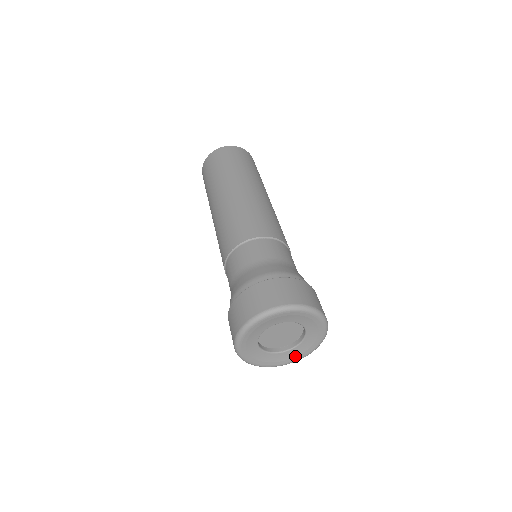
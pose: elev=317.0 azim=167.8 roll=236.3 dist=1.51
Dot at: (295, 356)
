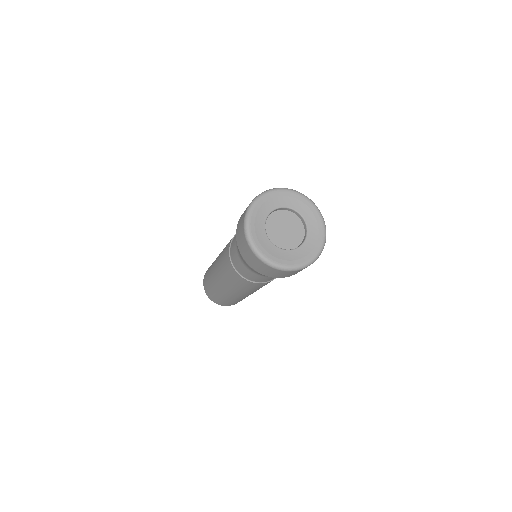
Dot at: (303, 257)
